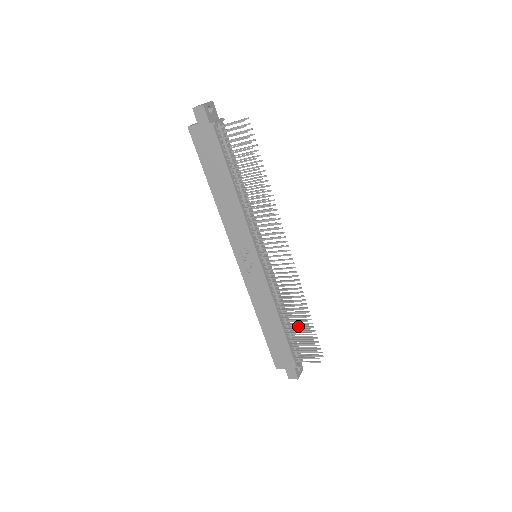
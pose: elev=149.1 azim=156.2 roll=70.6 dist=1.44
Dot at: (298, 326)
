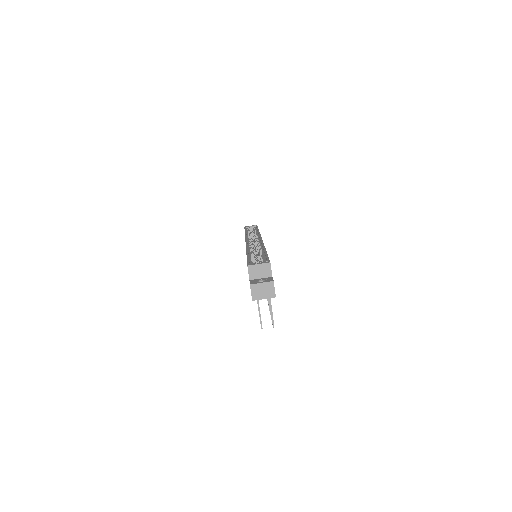
Dot at: occluded
